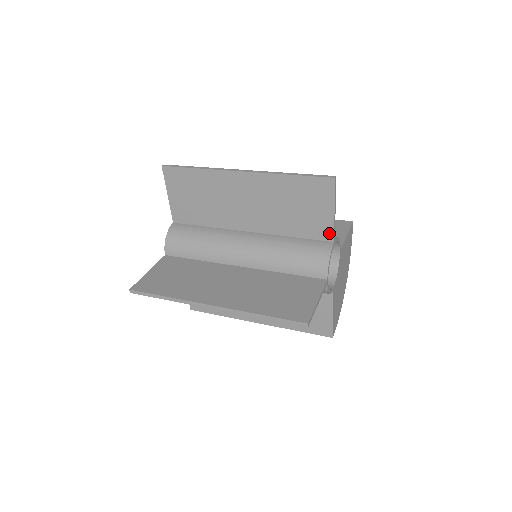
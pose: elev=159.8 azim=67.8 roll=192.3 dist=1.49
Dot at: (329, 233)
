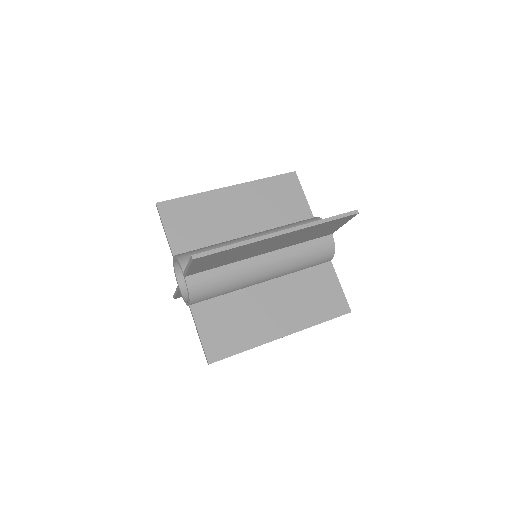
Dot at: (332, 232)
